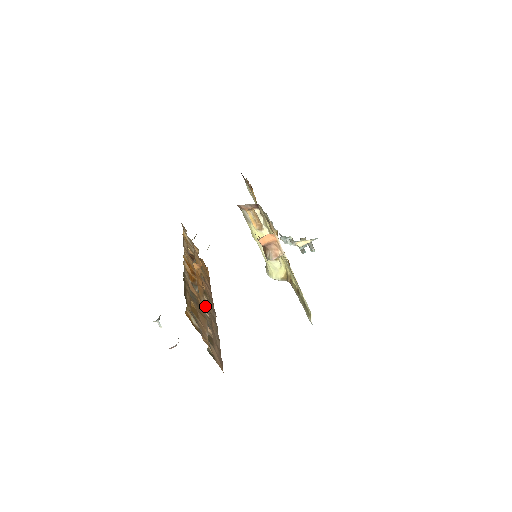
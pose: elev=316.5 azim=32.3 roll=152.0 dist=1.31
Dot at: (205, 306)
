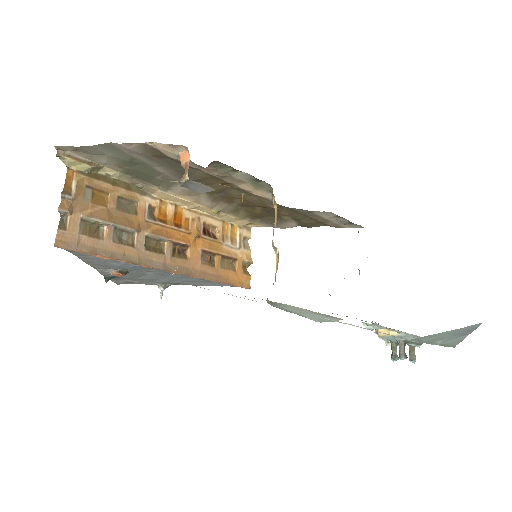
Dot at: (144, 238)
